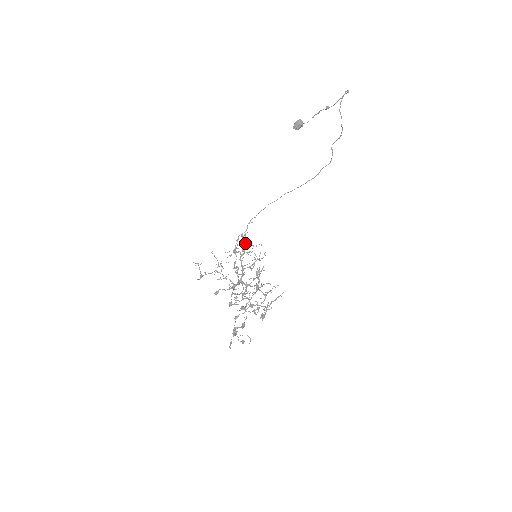
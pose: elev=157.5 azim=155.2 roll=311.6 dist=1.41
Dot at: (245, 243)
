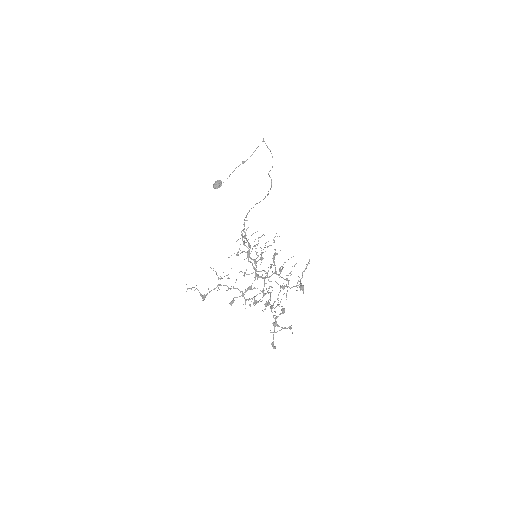
Dot at: (251, 235)
